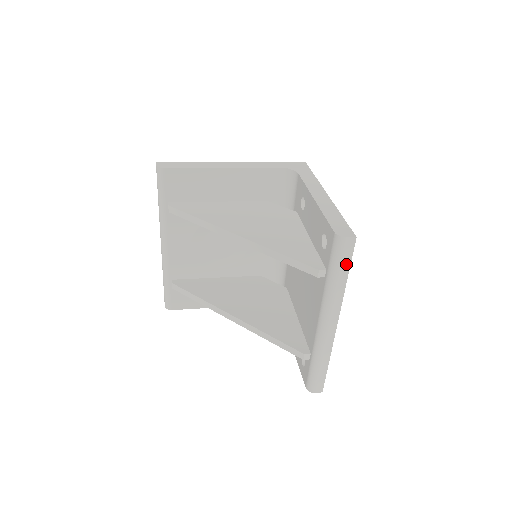
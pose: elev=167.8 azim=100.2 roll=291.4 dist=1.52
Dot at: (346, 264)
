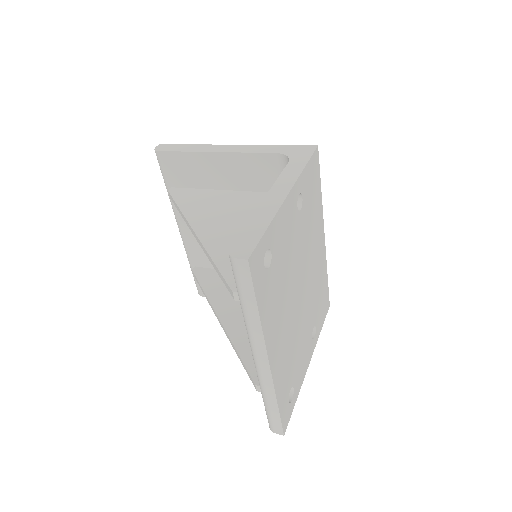
Dot at: (249, 292)
